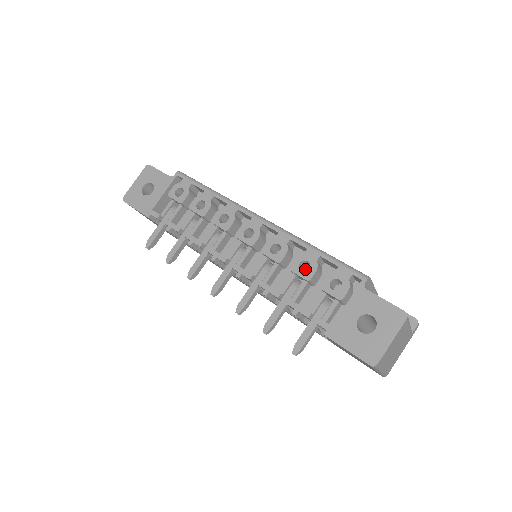
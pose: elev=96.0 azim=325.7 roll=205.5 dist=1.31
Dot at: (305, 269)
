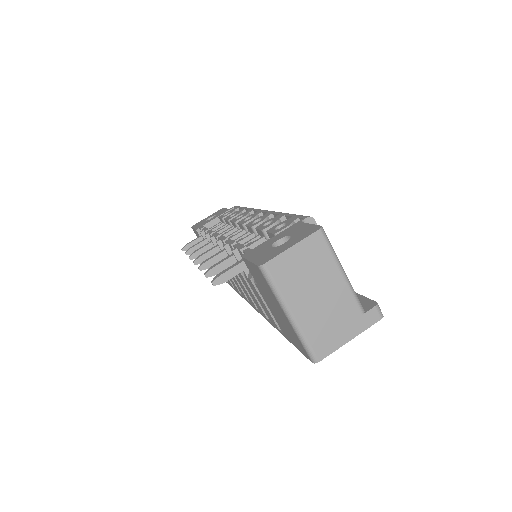
Dot at: occluded
